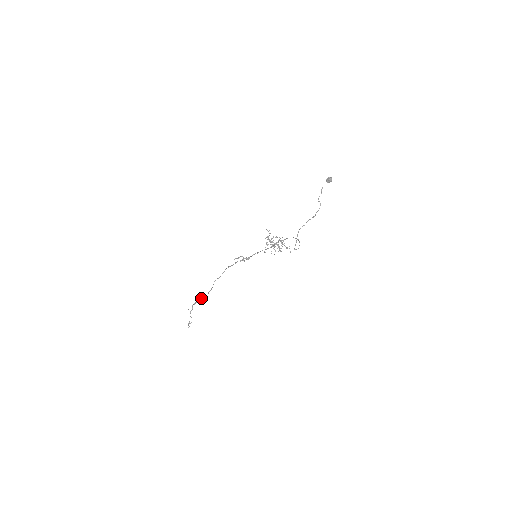
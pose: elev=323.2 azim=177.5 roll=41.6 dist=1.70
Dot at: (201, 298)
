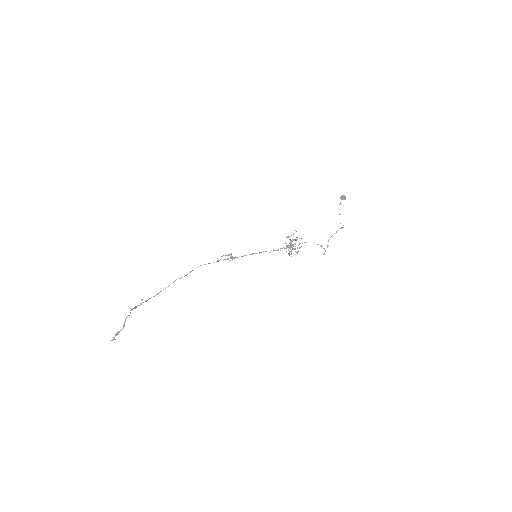
Dot at: (145, 300)
